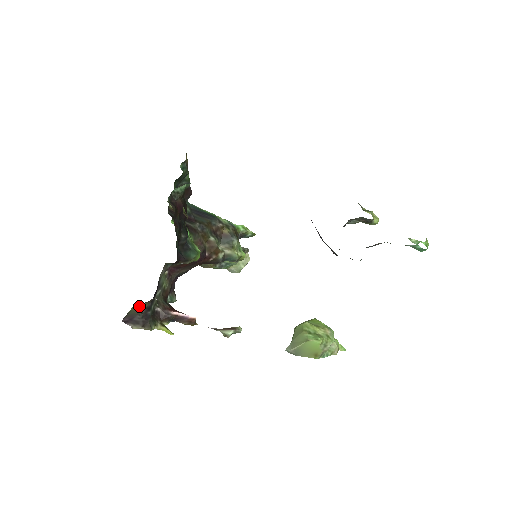
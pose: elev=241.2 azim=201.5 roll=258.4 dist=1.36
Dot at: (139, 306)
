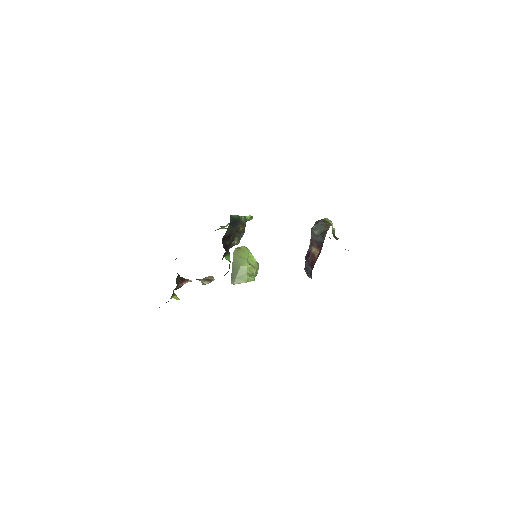
Dot at: occluded
